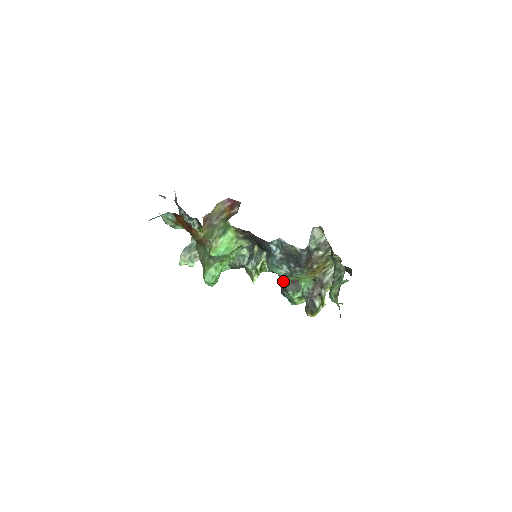
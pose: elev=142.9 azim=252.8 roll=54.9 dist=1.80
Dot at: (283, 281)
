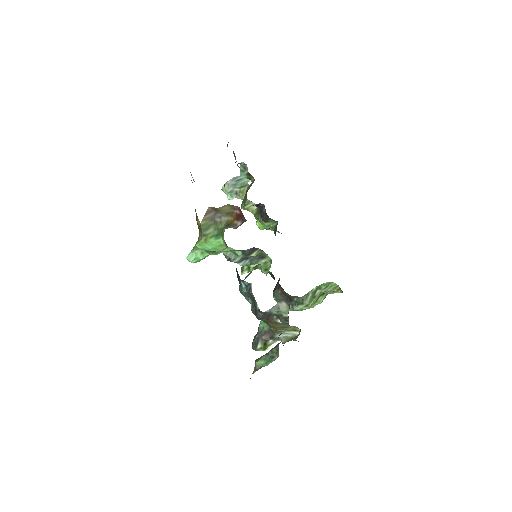
Dot at: (277, 283)
